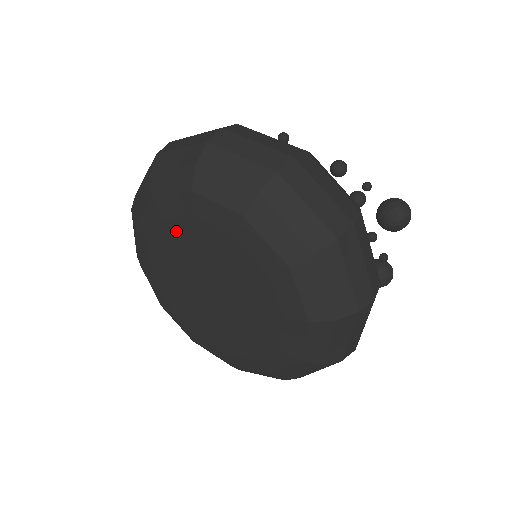
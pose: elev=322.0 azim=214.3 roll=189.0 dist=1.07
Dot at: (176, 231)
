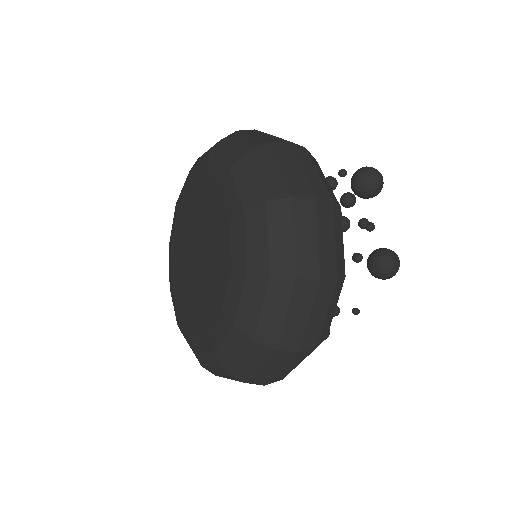
Dot at: (182, 215)
